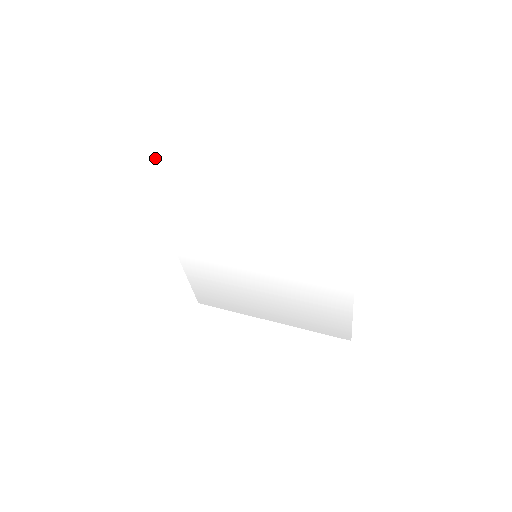
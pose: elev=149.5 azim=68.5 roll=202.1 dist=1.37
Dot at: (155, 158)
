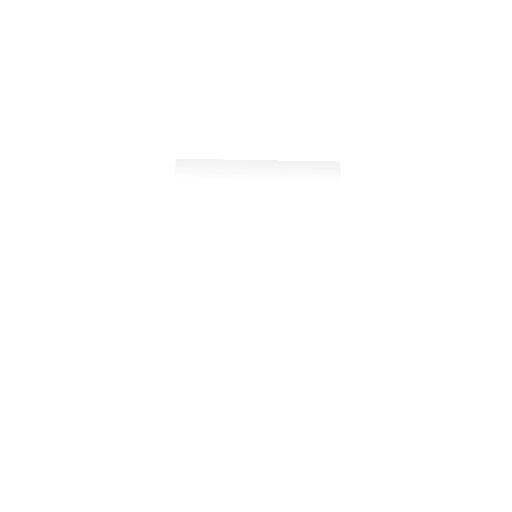
Dot at: (176, 358)
